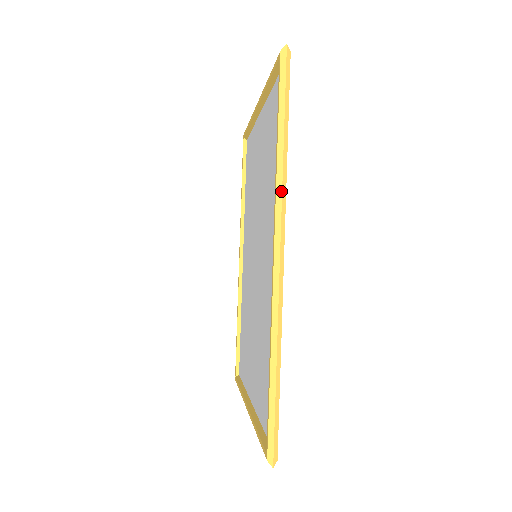
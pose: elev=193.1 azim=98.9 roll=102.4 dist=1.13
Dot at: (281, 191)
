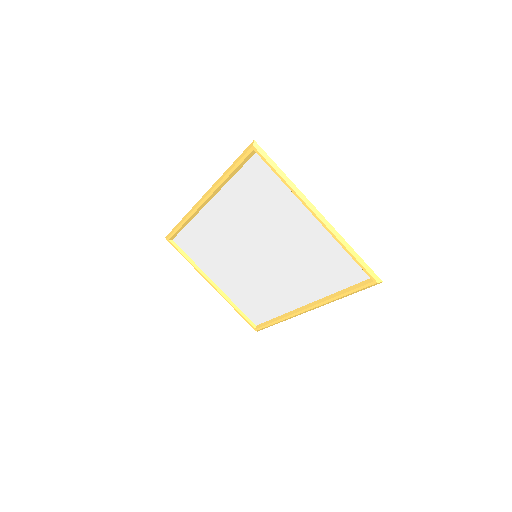
Dot at: occluded
